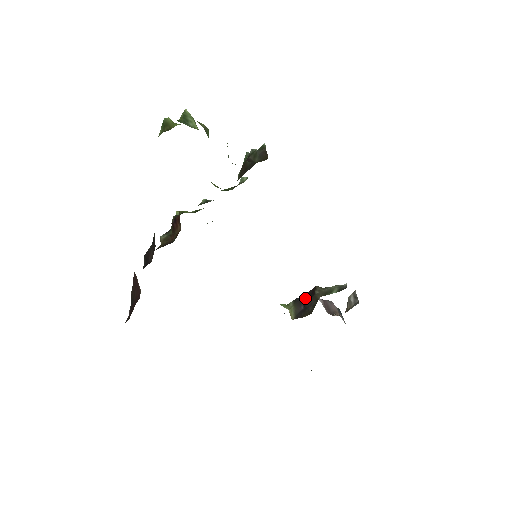
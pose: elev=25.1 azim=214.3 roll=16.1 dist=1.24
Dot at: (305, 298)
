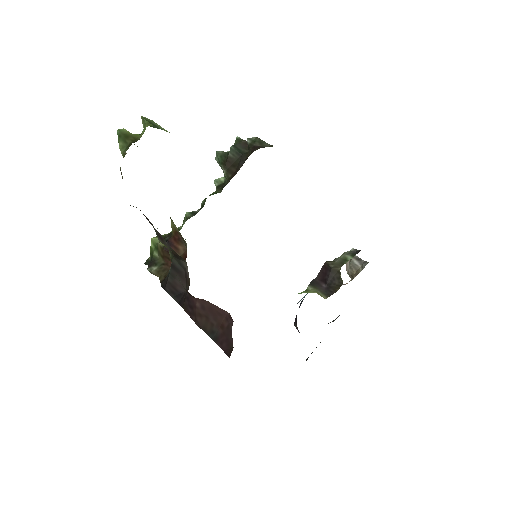
Dot at: (320, 277)
